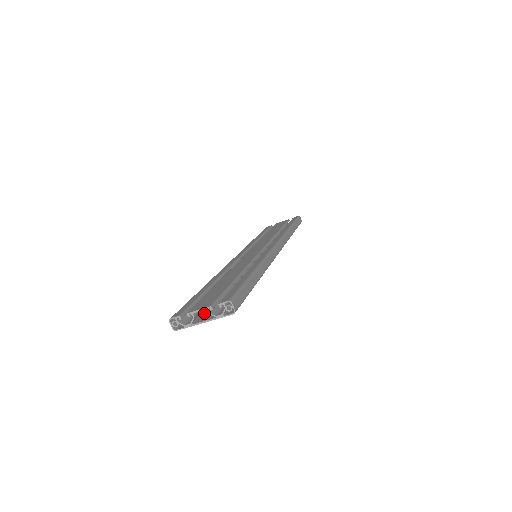
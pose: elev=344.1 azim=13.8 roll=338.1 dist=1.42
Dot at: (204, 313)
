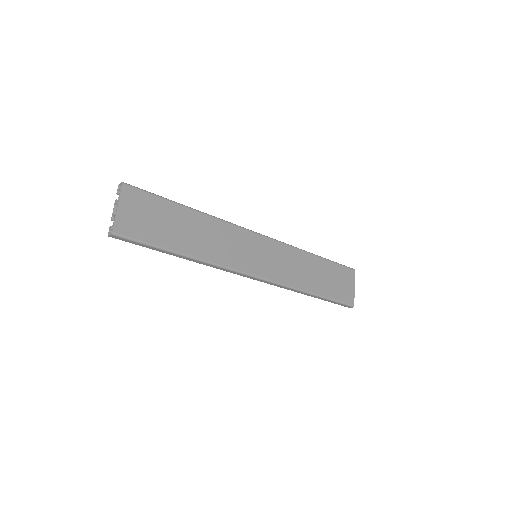
Dot at: (135, 221)
